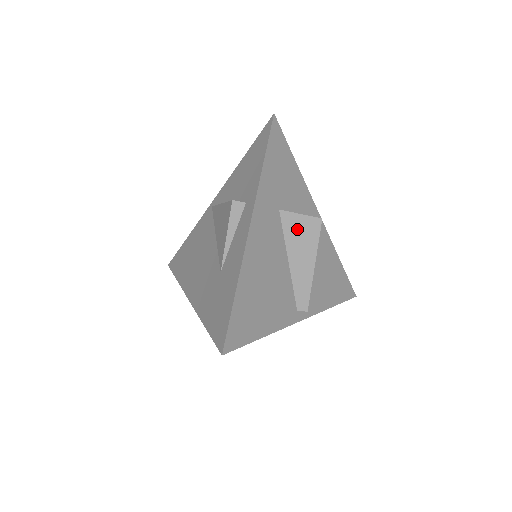
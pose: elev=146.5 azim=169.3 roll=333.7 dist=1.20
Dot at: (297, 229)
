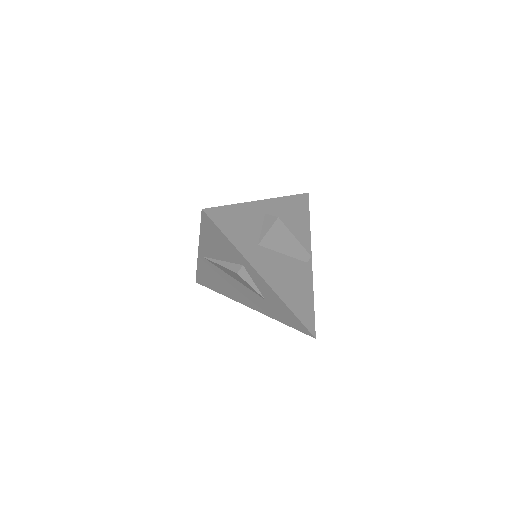
Dot at: (273, 239)
